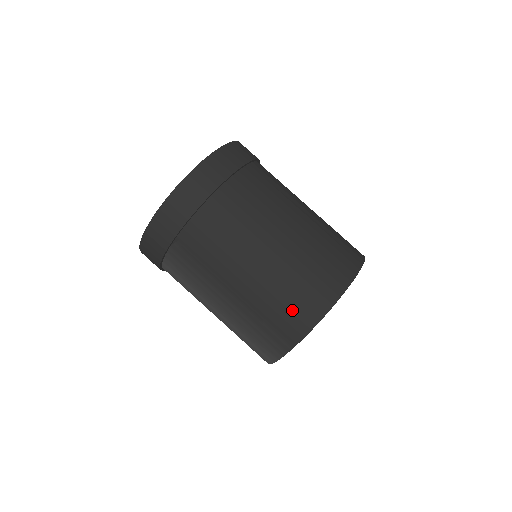
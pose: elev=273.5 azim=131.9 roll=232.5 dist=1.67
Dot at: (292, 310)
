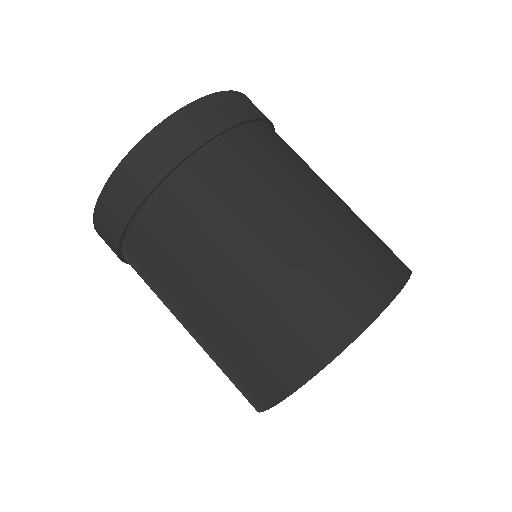
Dot at: (266, 360)
